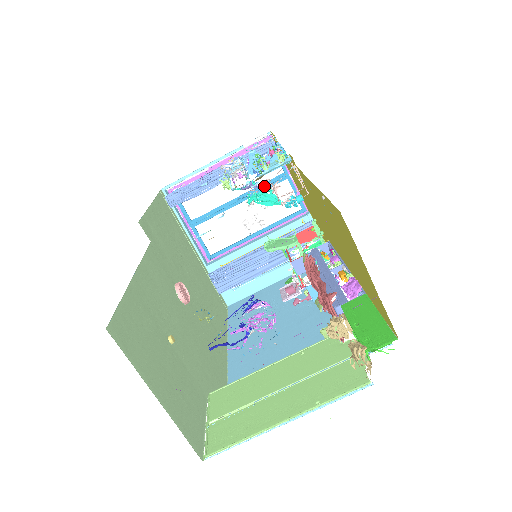
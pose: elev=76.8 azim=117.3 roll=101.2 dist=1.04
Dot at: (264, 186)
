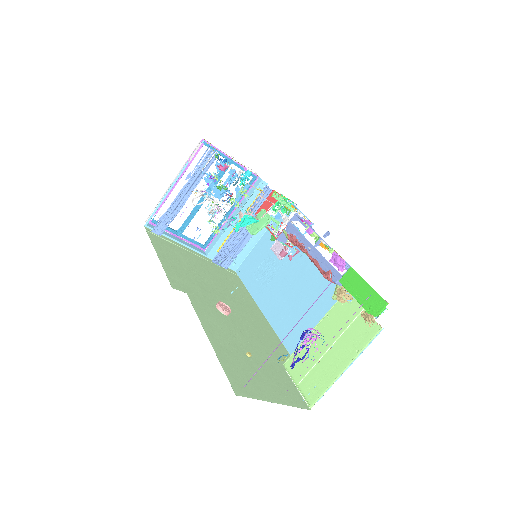
Dot at: (241, 215)
